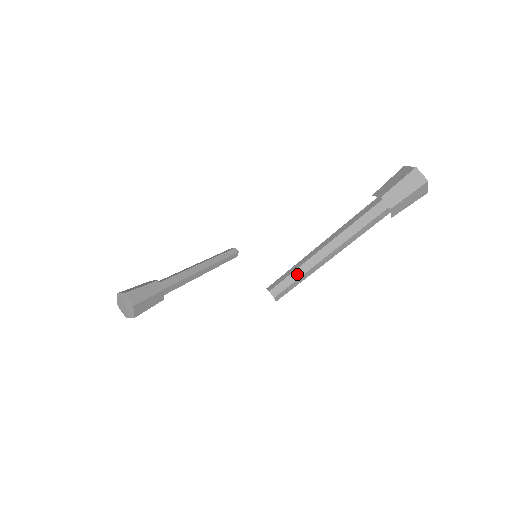
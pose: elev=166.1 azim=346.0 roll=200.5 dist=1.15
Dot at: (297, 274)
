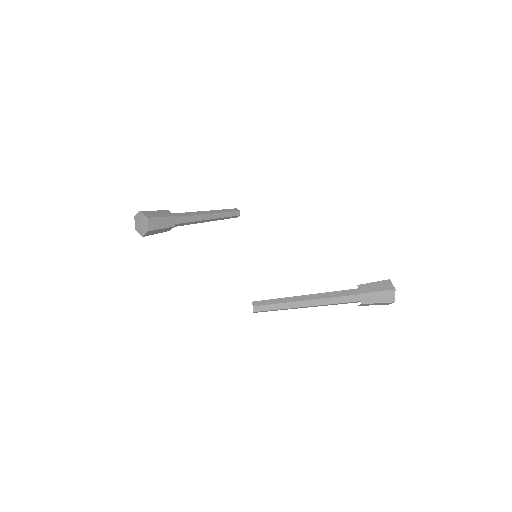
Dot at: (277, 307)
